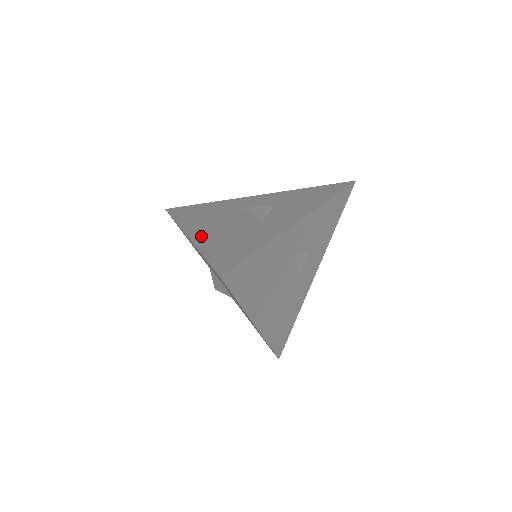
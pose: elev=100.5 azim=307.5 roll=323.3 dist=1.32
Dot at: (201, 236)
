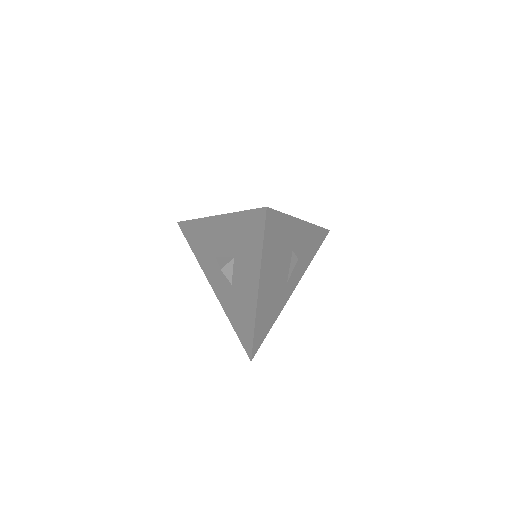
Dot at: occluded
